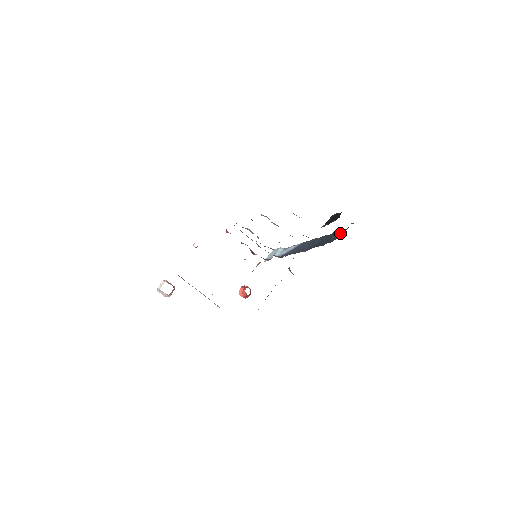
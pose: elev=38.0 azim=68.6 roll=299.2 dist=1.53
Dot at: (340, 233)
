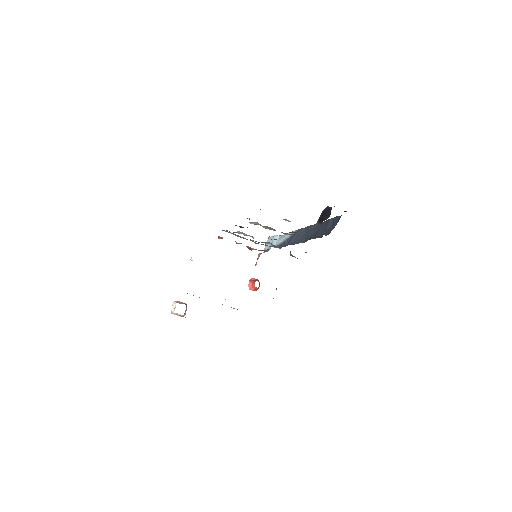
Dot at: (334, 222)
